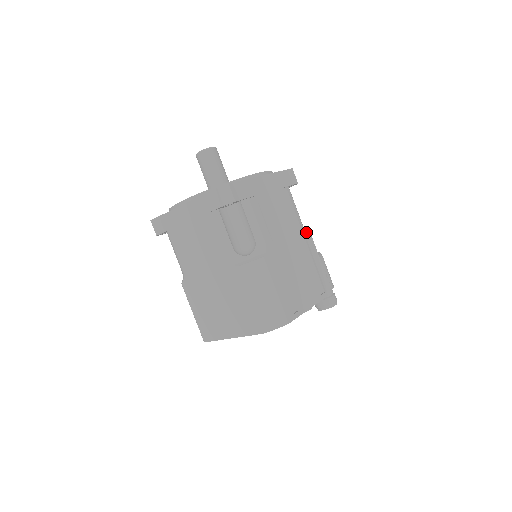
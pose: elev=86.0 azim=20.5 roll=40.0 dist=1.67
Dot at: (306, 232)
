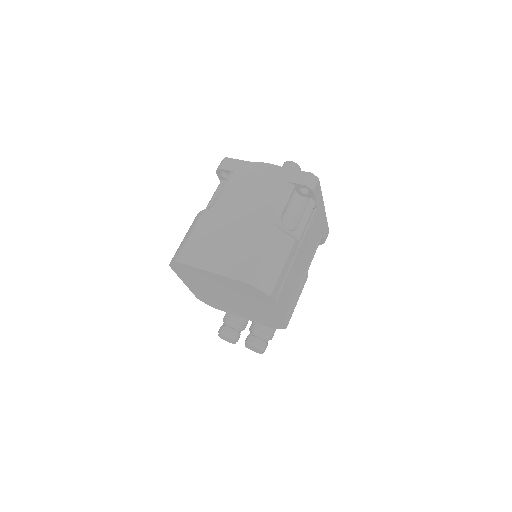
Dot at: occluded
